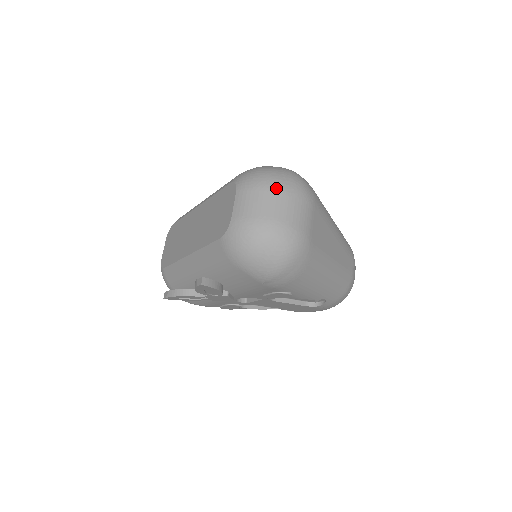
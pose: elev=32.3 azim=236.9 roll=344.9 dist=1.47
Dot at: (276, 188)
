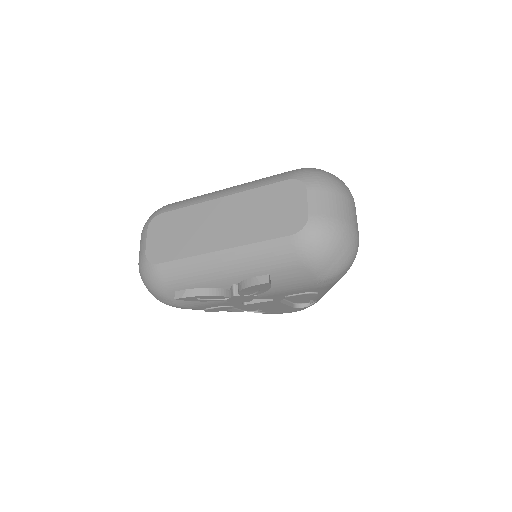
Dot at: (343, 192)
